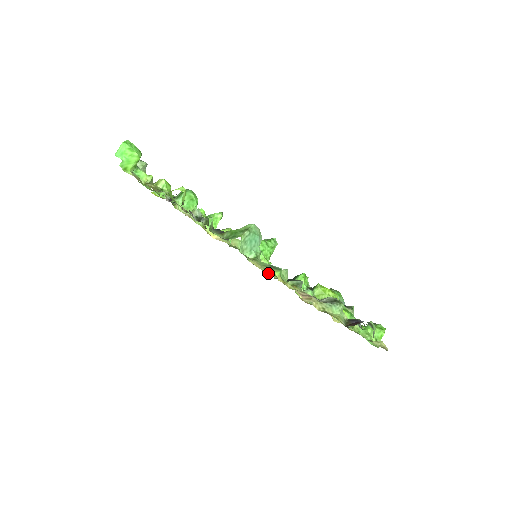
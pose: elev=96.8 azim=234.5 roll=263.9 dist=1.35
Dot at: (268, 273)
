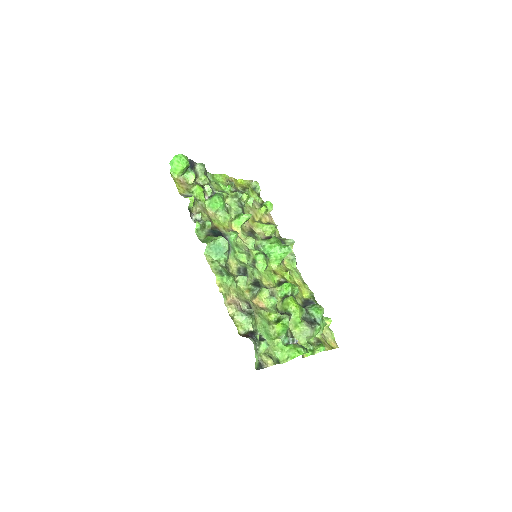
Dot at: (234, 273)
